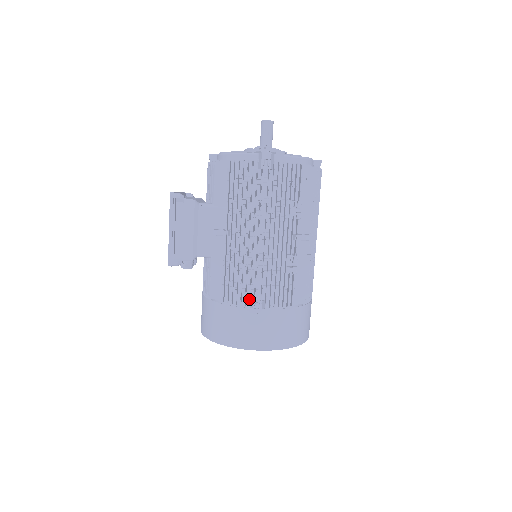
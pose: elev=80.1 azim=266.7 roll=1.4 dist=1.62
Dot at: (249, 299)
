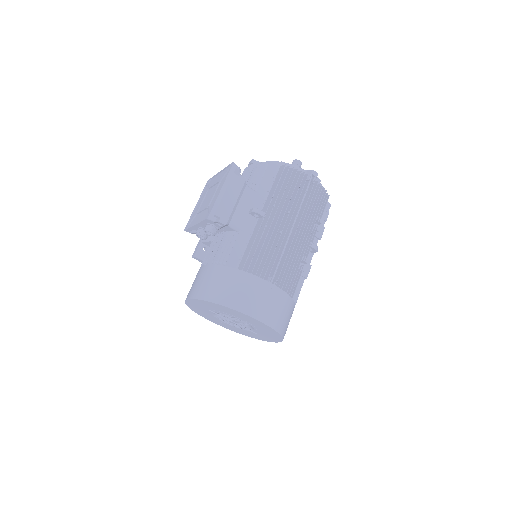
Dot at: (267, 274)
